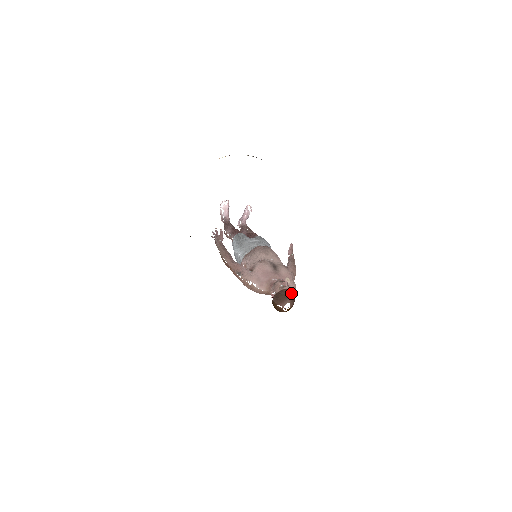
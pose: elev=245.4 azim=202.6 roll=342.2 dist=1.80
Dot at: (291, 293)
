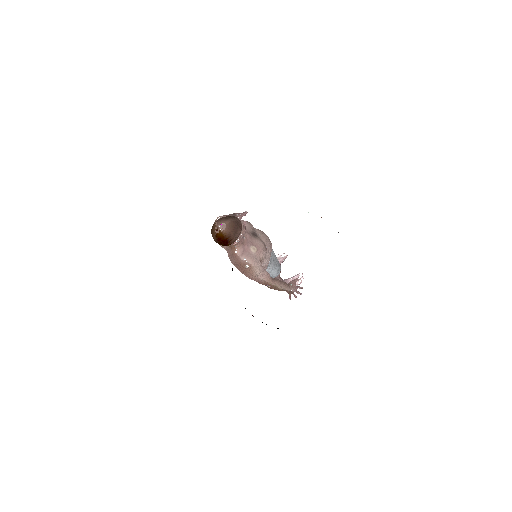
Dot at: (237, 220)
